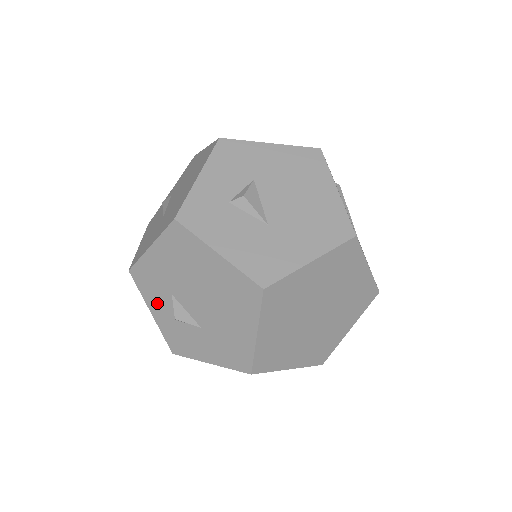
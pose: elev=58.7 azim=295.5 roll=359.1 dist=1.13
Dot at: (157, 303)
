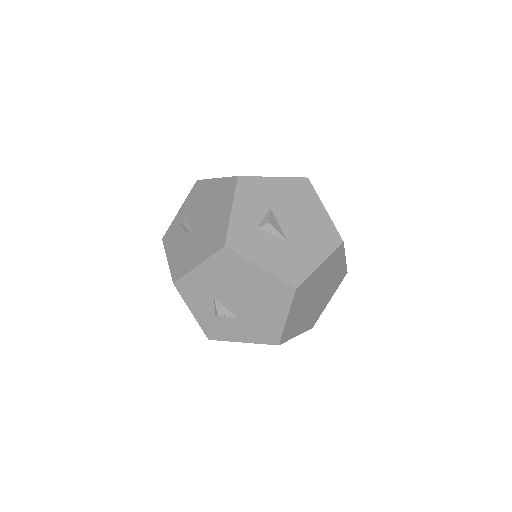
Dot at: (199, 305)
